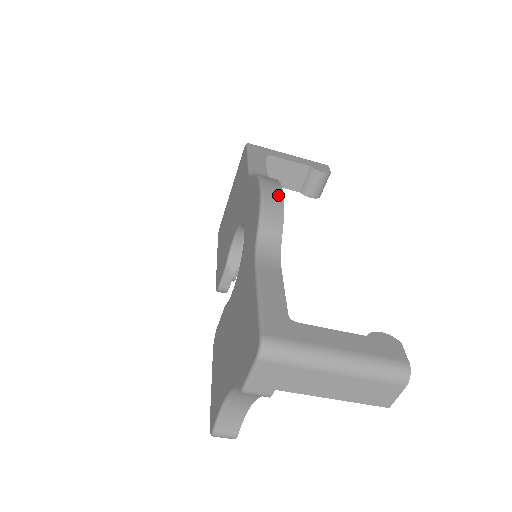
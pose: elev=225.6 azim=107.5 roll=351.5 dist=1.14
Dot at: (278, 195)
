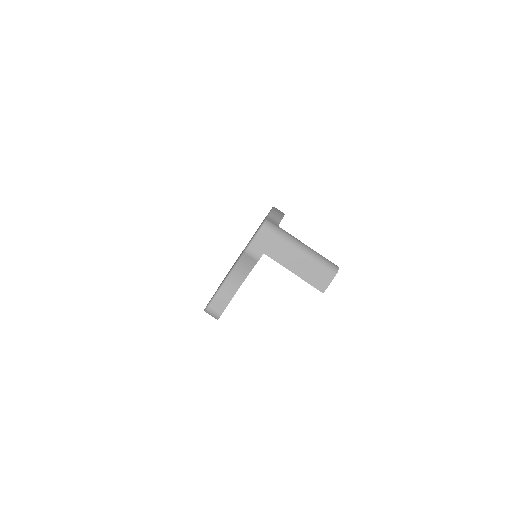
Dot at: (282, 212)
